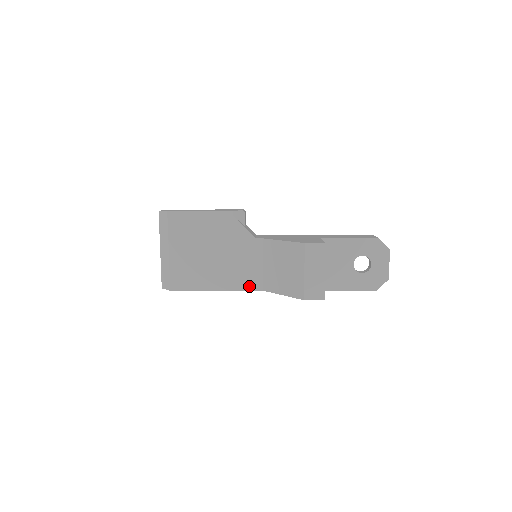
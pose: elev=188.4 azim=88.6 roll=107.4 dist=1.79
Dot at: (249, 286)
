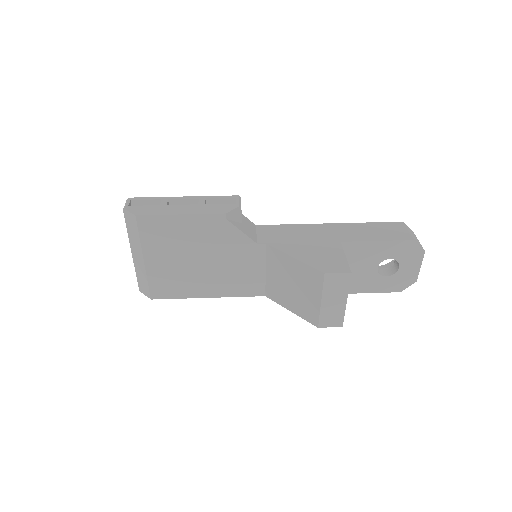
Dot at: (248, 292)
